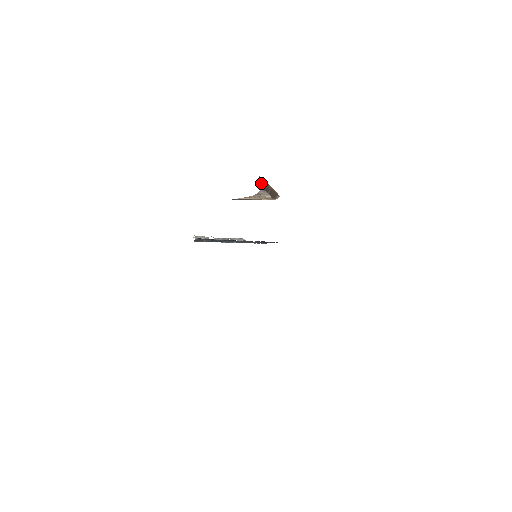
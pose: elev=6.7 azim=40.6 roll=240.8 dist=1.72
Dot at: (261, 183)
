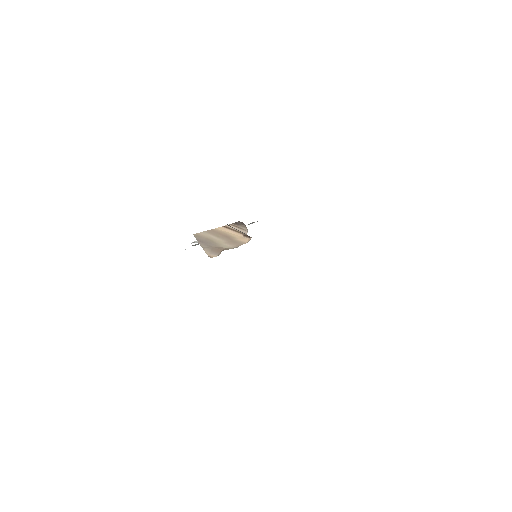
Dot at: (230, 226)
